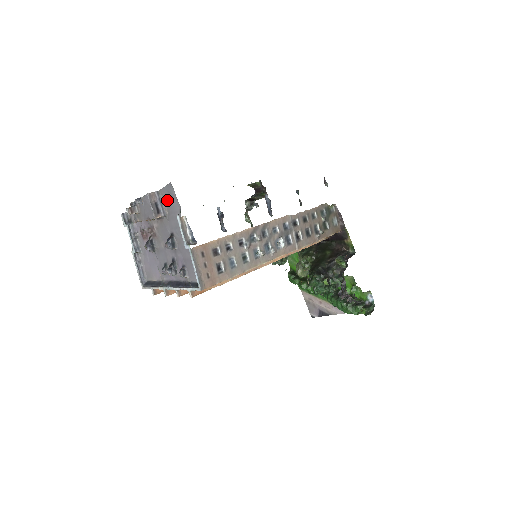
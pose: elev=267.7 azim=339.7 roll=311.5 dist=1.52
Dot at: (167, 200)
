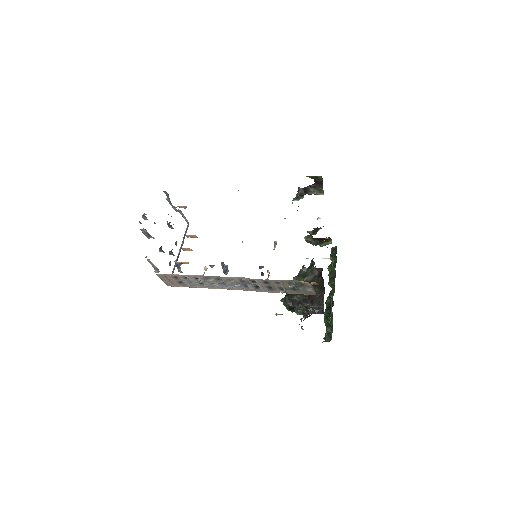
Dot at: occluded
